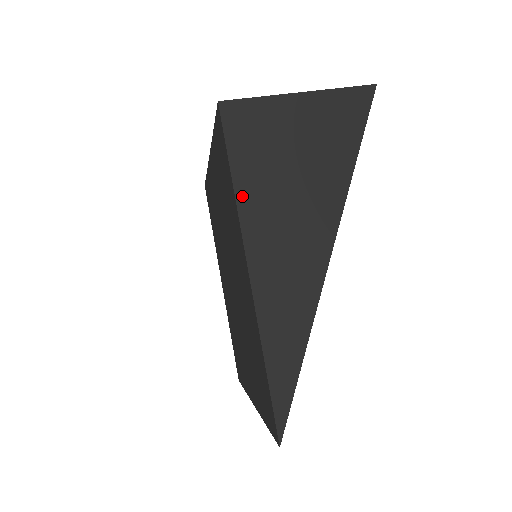
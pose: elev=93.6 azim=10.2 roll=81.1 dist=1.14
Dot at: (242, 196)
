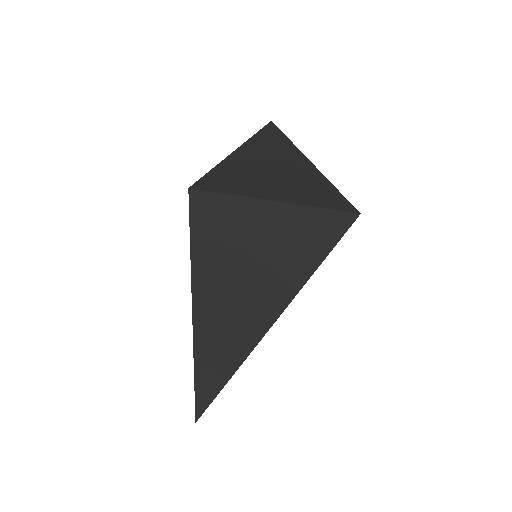
Dot at: (197, 273)
